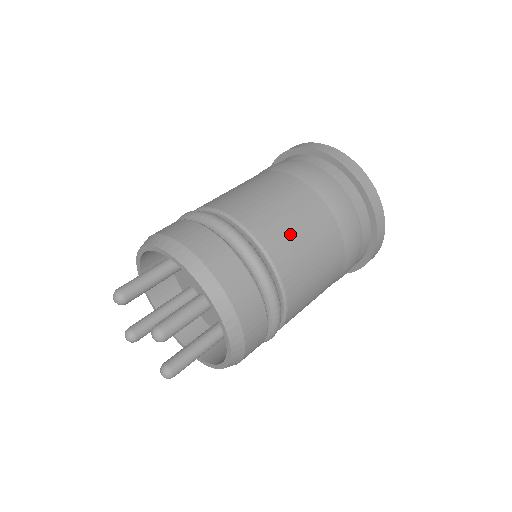
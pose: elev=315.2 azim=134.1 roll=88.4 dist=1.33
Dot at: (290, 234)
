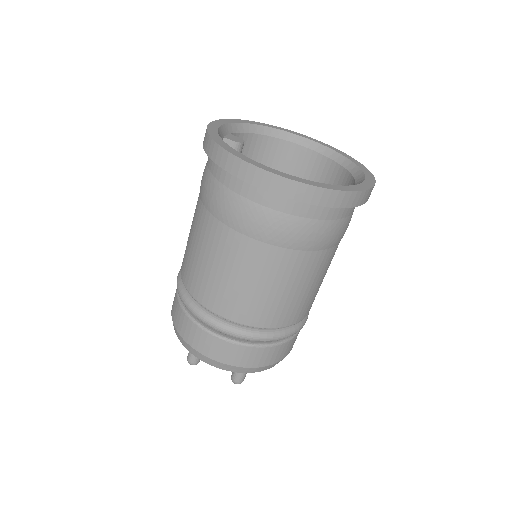
Dot at: (283, 302)
